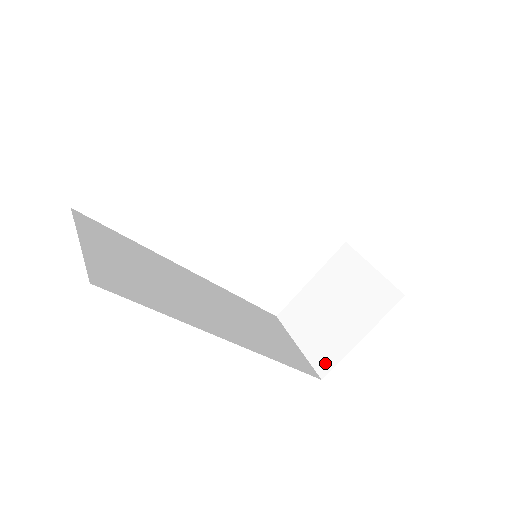
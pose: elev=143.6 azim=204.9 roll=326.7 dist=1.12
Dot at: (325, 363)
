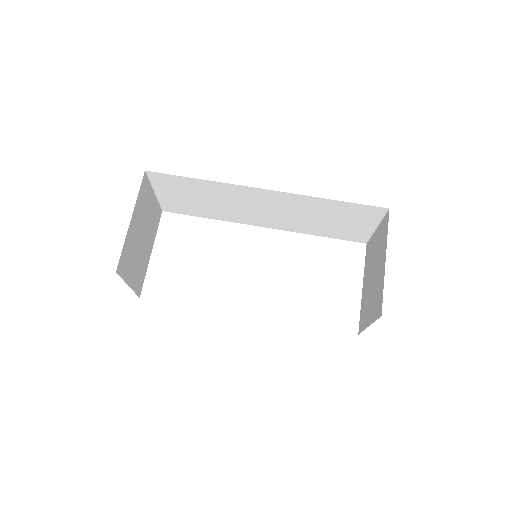
Dot at: (379, 305)
